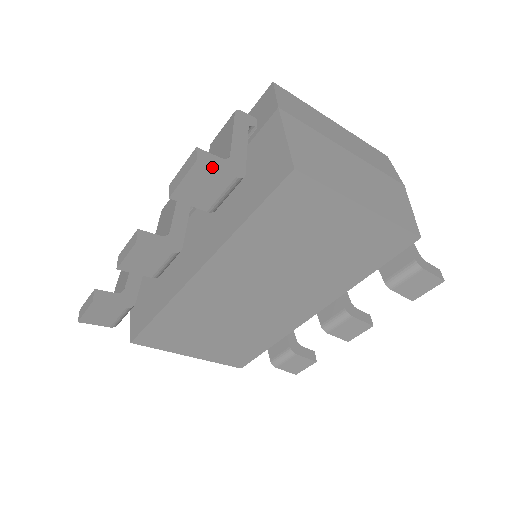
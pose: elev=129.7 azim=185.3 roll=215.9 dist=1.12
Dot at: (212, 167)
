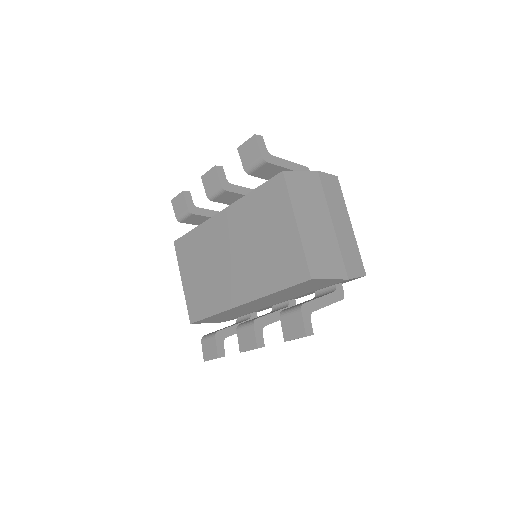
Dot at: (257, 143)
